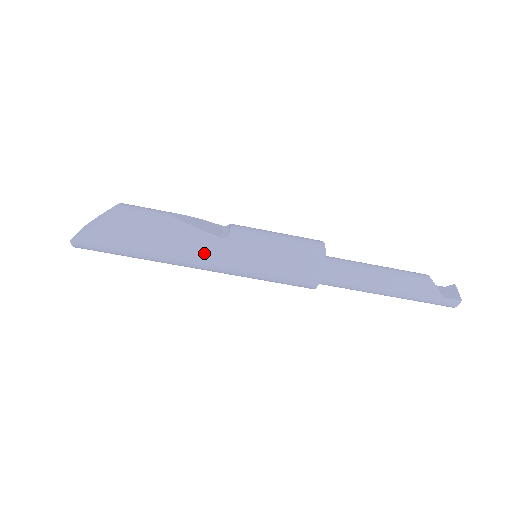
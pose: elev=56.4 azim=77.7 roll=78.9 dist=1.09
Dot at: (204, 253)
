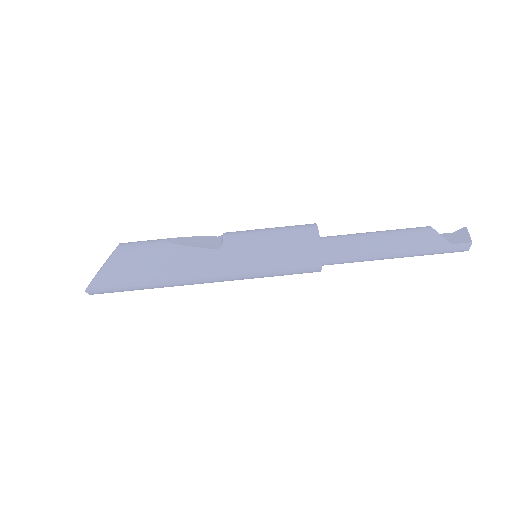
Dot at: (204, 268)
